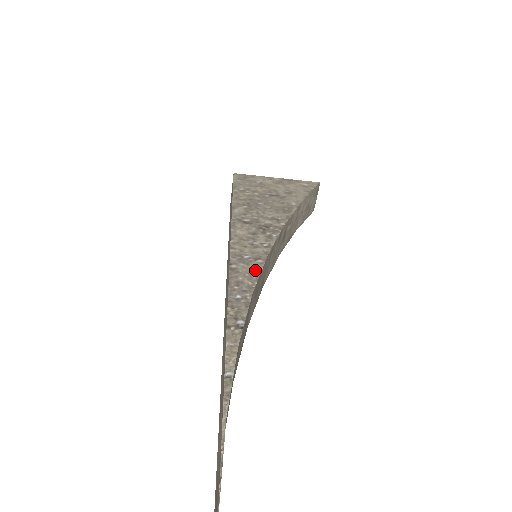
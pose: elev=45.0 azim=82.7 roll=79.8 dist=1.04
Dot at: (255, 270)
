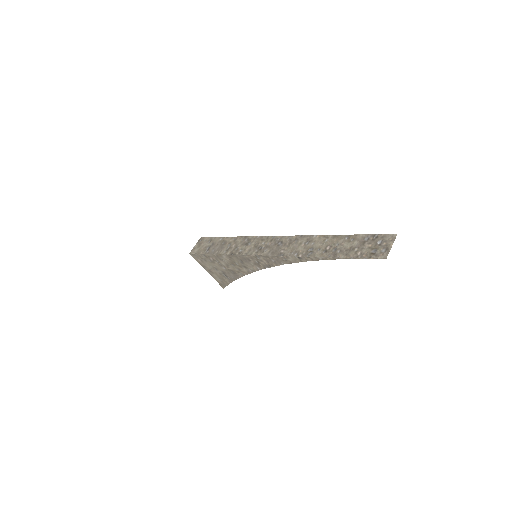
Dot at: occluded
